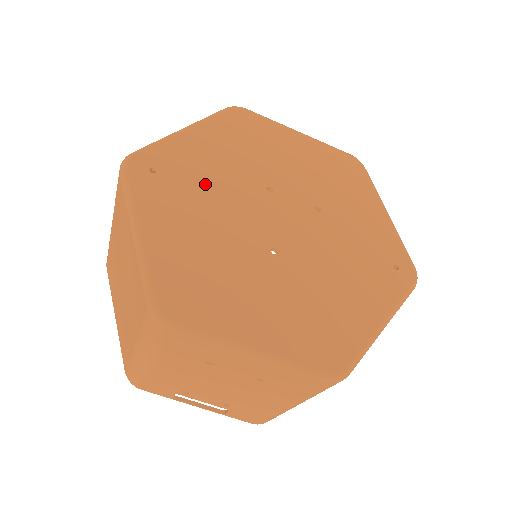
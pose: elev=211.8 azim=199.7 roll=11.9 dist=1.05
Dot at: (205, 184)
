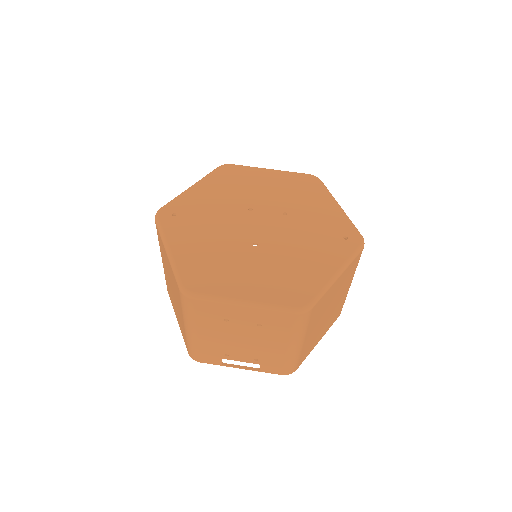
Dot at: (207, 215)
